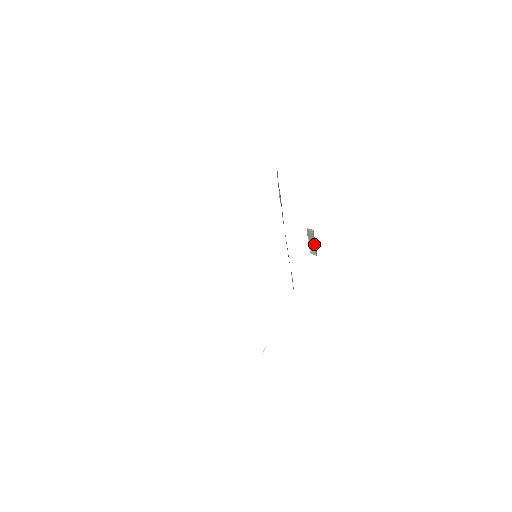
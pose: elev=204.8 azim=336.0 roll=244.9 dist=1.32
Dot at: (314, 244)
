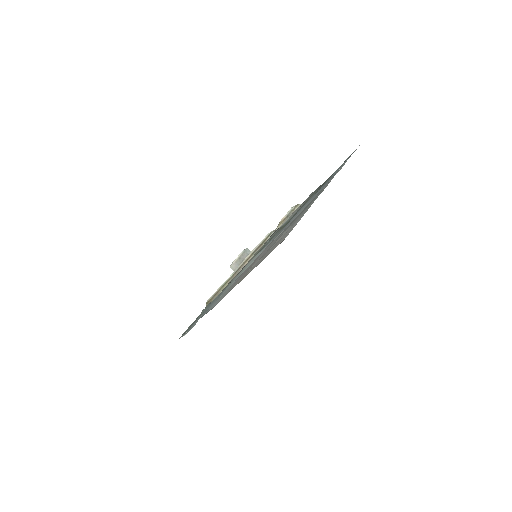
Dot at: (241, 262)
